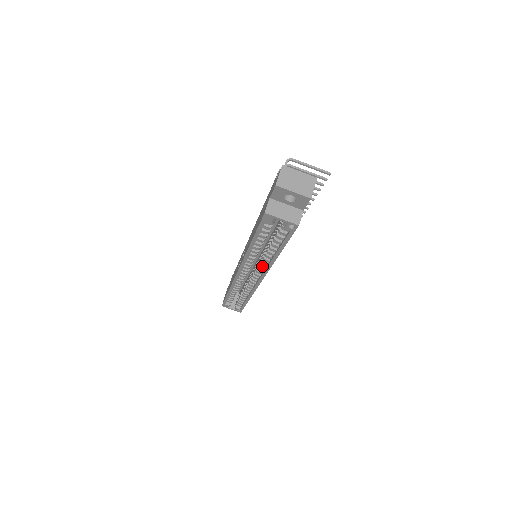
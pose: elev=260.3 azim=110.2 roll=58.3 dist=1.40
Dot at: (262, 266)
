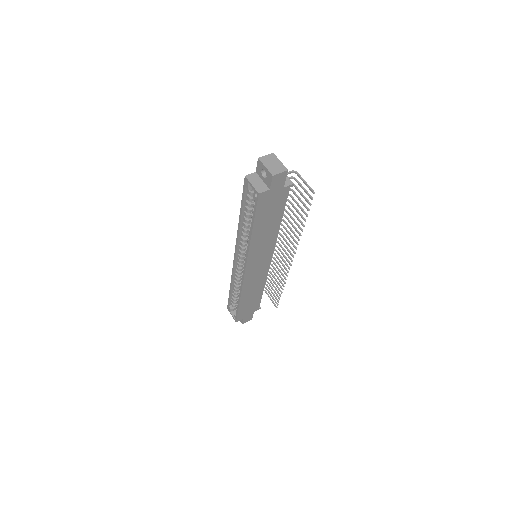
Dot at: occluded
